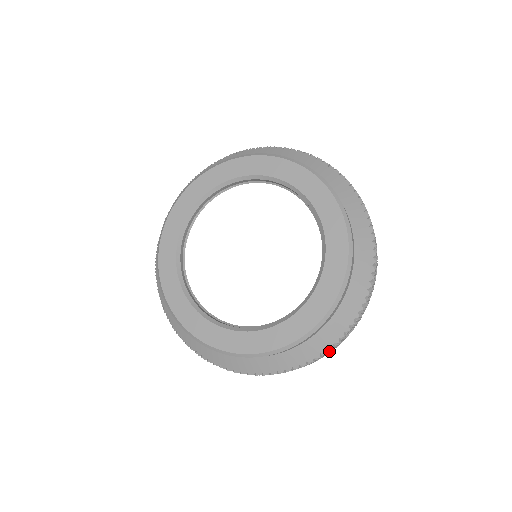
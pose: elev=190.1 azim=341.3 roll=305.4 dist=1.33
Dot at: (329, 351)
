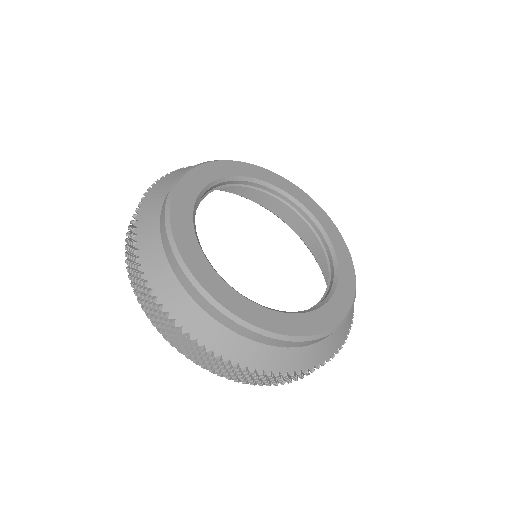
Dot at: occluded
